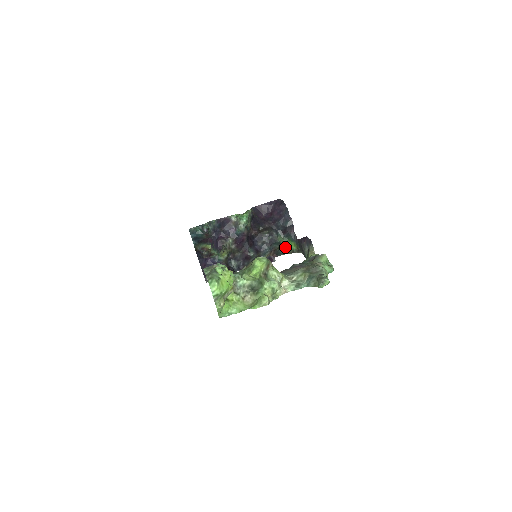
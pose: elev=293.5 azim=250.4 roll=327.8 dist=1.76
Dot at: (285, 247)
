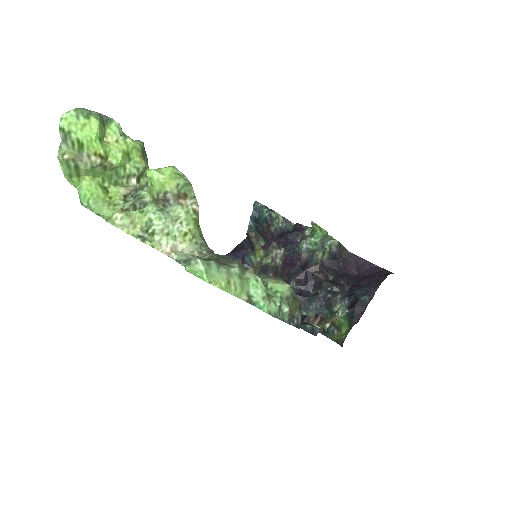
Dot at: (339, 329)
